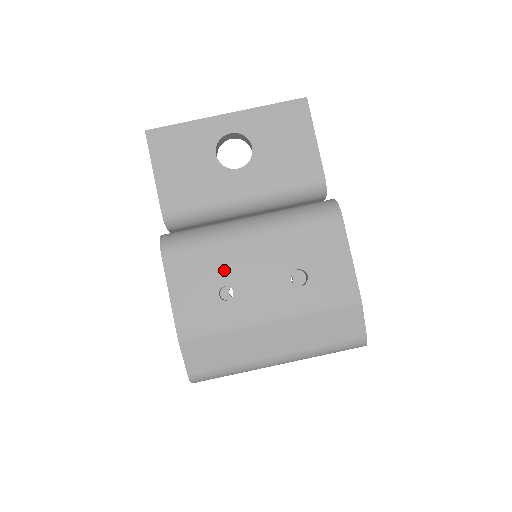
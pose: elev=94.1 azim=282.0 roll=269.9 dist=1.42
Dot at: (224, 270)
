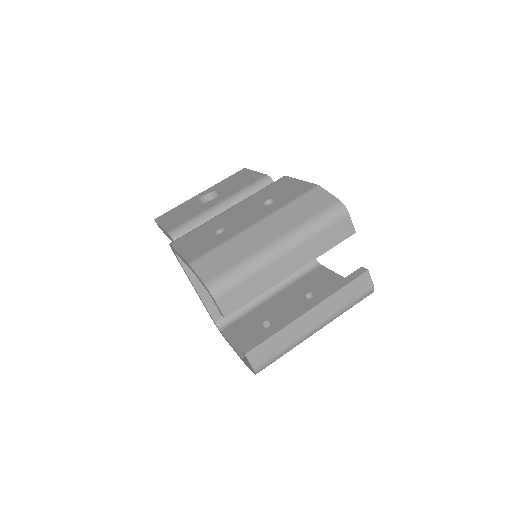
Dot at: (215, 226)
